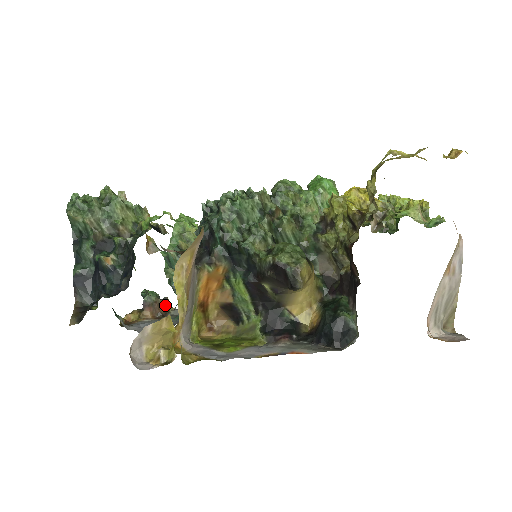
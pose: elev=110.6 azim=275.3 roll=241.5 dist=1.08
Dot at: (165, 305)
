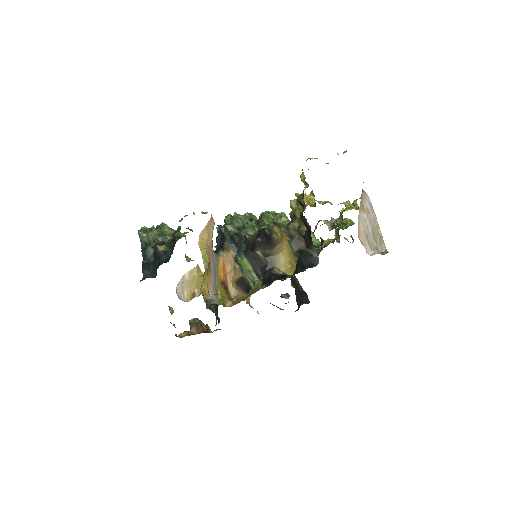
Dot at: (206, 327)
